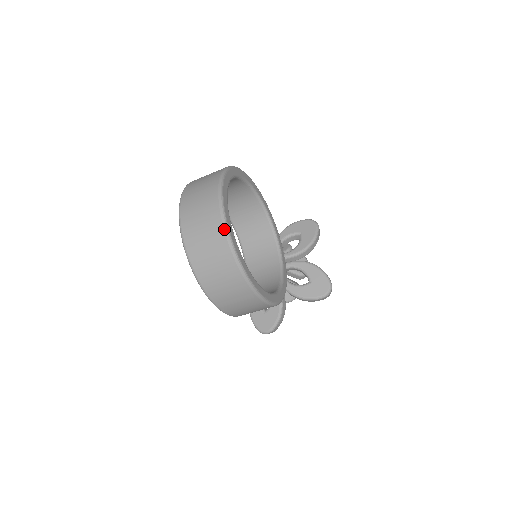
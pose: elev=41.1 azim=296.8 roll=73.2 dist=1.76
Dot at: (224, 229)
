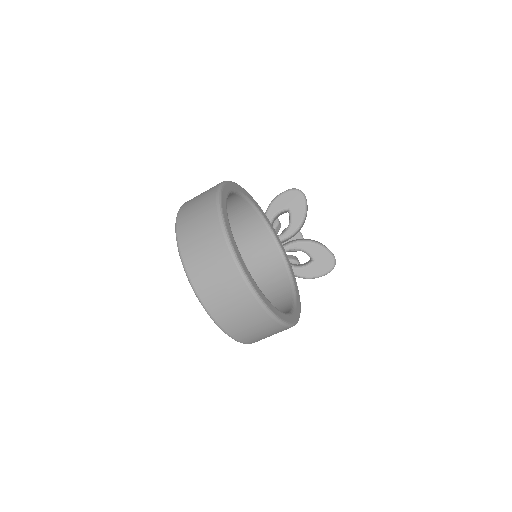
Dot at: (250, 291)
